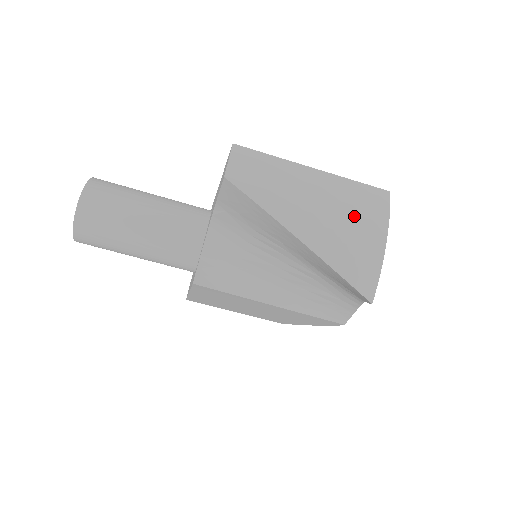
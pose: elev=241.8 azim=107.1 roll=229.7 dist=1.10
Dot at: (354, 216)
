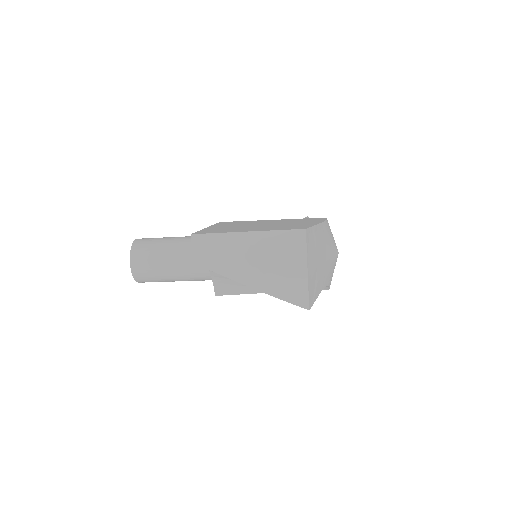
Dot at: (281, 259)
